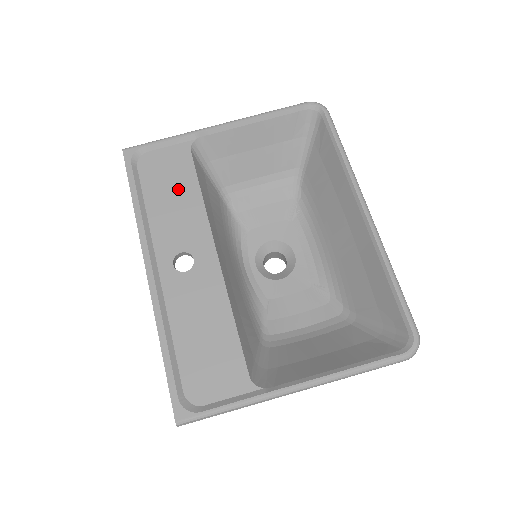
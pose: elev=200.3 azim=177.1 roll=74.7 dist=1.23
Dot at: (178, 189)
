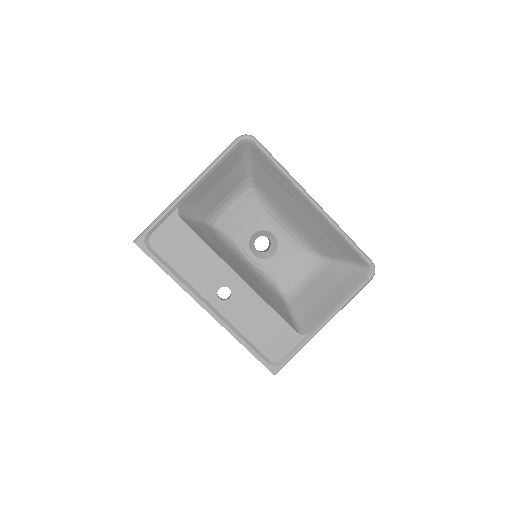
Dot at: (190, 250)
